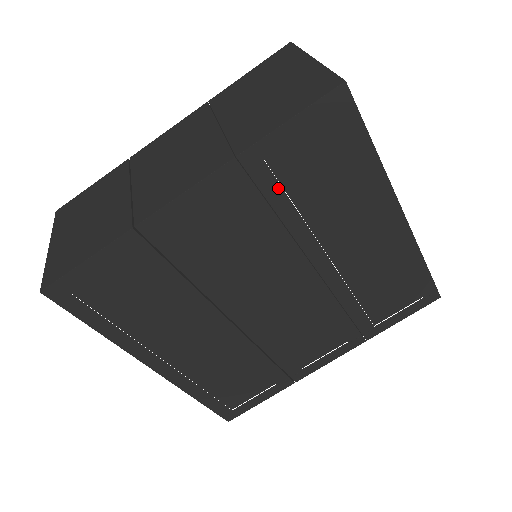
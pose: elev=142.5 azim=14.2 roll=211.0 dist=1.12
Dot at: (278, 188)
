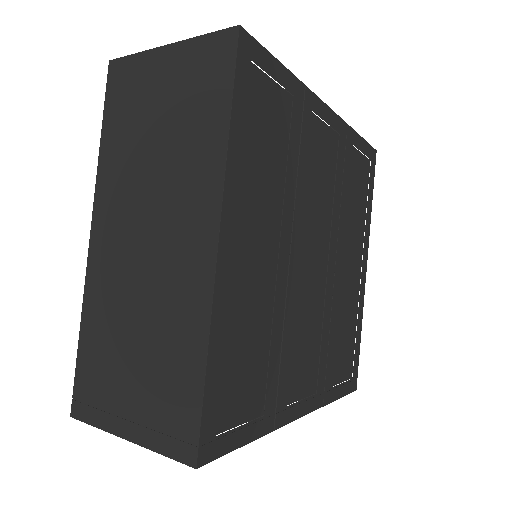
Dot at: (348, 170)
